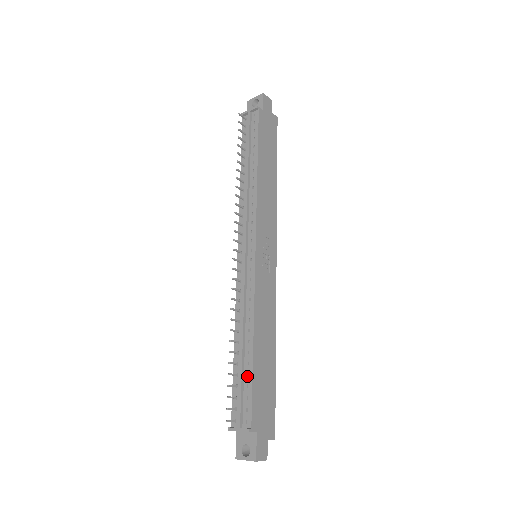
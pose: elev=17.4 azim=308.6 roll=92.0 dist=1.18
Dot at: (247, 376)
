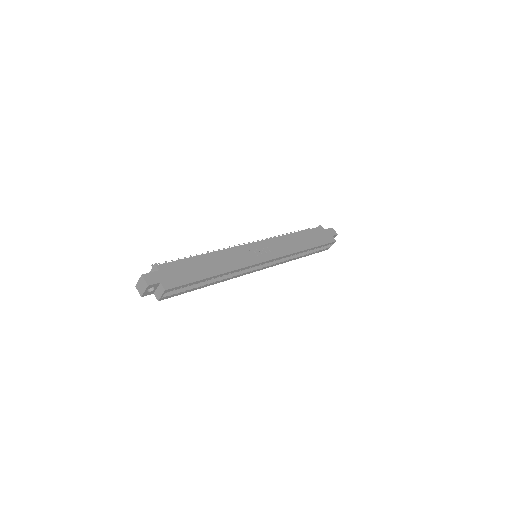
Dot at: occluded
